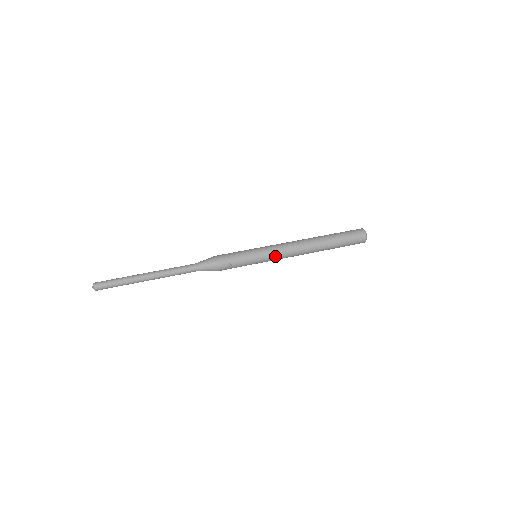
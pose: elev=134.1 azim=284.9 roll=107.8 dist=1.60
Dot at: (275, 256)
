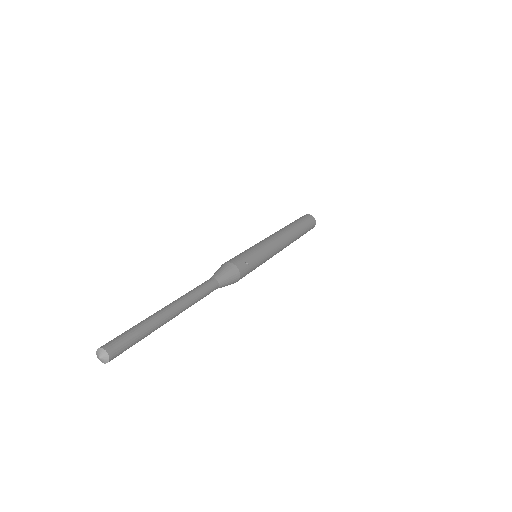
Dot at: (274, 247)
